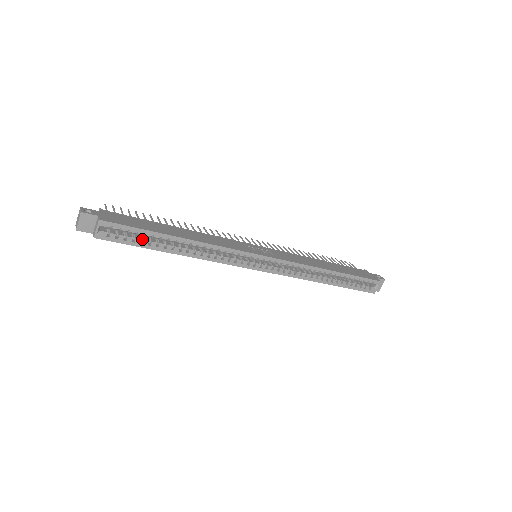
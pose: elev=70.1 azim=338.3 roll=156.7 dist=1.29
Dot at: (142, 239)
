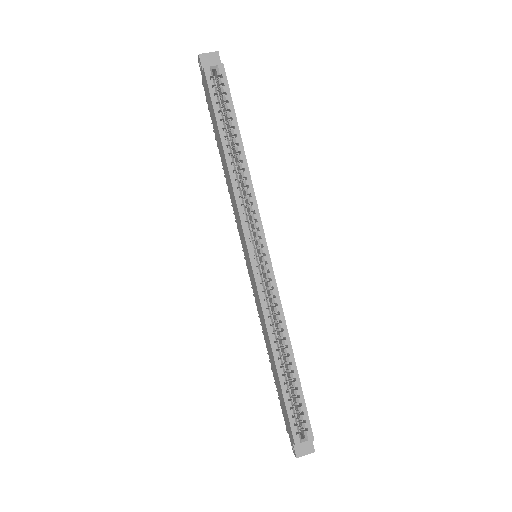
Dot at: (222, 114)
